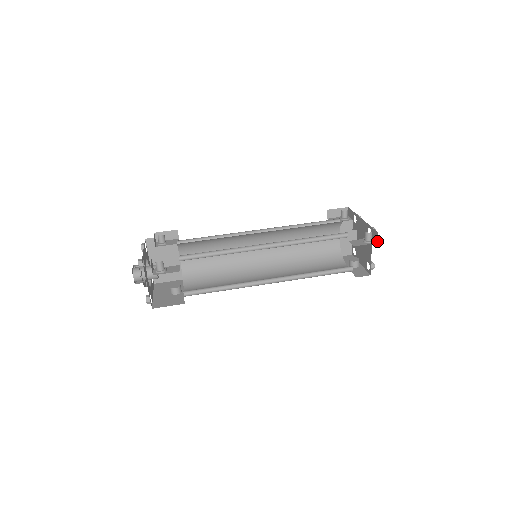
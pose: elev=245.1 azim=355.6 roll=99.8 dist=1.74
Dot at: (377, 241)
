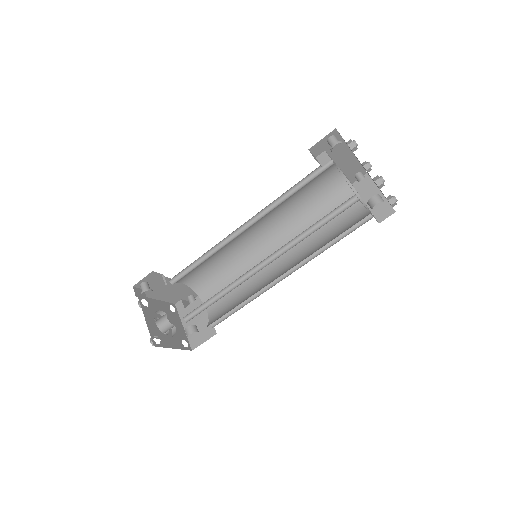
Dot at: occluded
